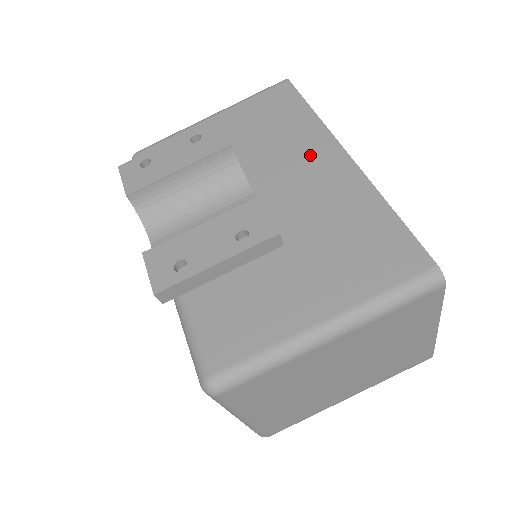
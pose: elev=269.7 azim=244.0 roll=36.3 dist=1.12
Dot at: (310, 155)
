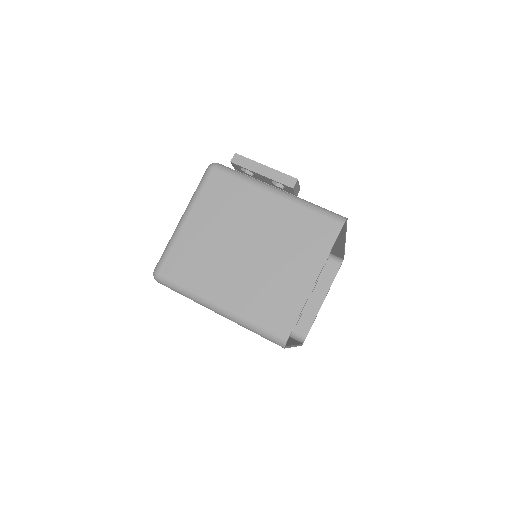
Dot at: occluded
